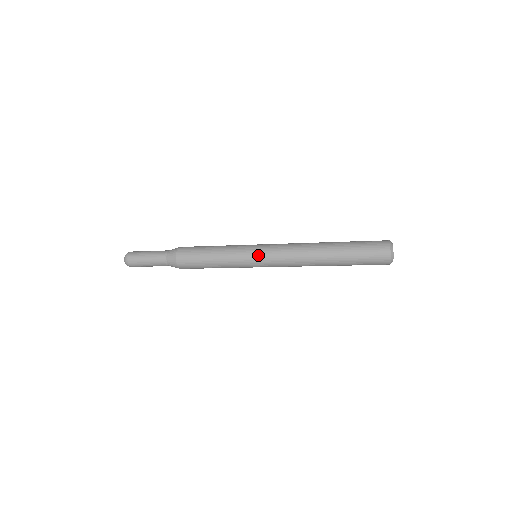
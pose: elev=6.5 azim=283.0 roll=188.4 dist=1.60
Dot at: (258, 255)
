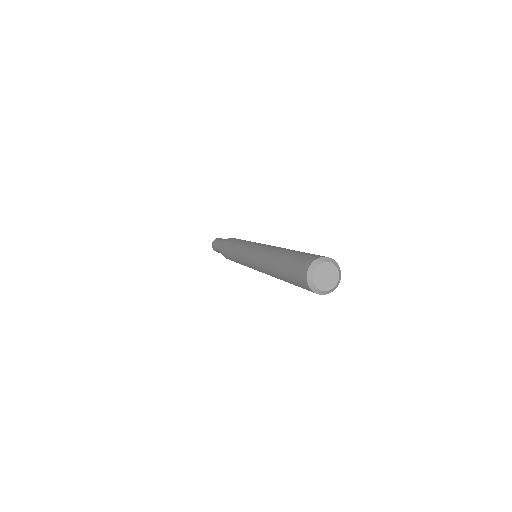
Dot at: (248, 249)
